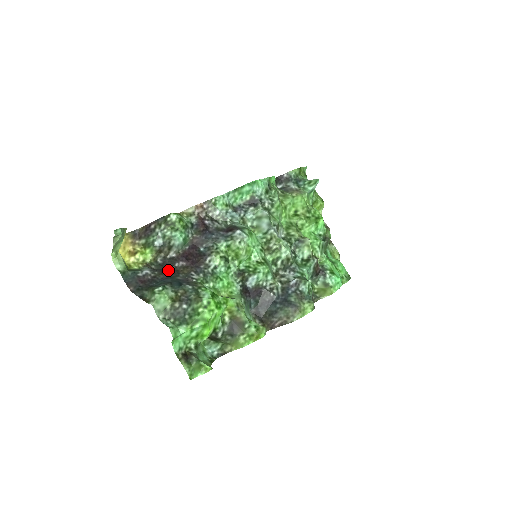
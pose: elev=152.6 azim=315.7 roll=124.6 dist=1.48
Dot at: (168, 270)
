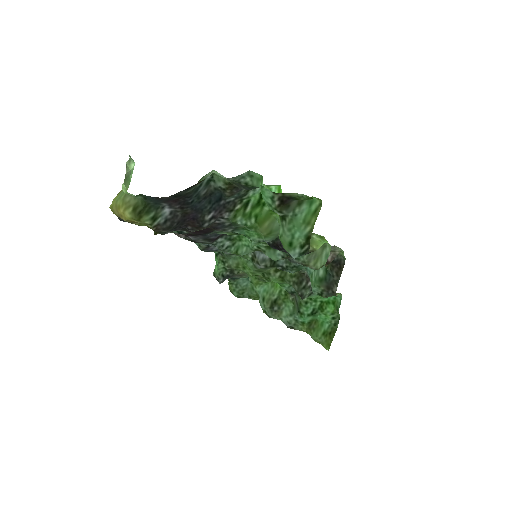
Dot at: (188, 221)
